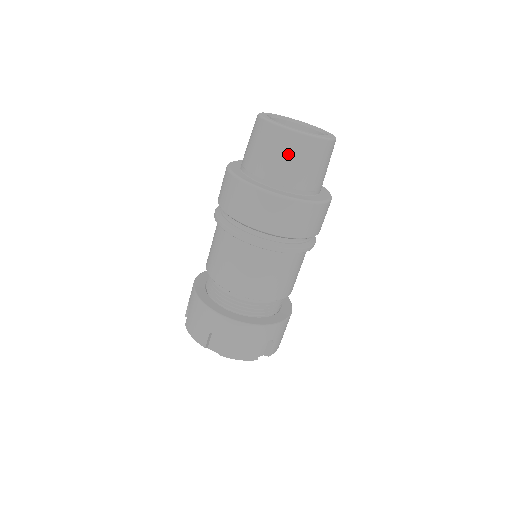
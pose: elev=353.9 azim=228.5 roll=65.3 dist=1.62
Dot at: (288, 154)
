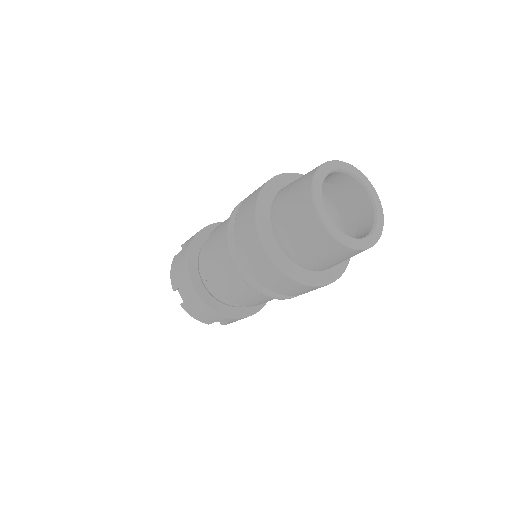
Dot at: (346, 258)
